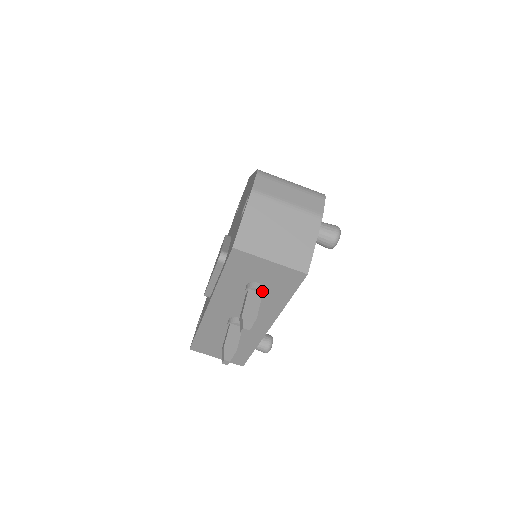
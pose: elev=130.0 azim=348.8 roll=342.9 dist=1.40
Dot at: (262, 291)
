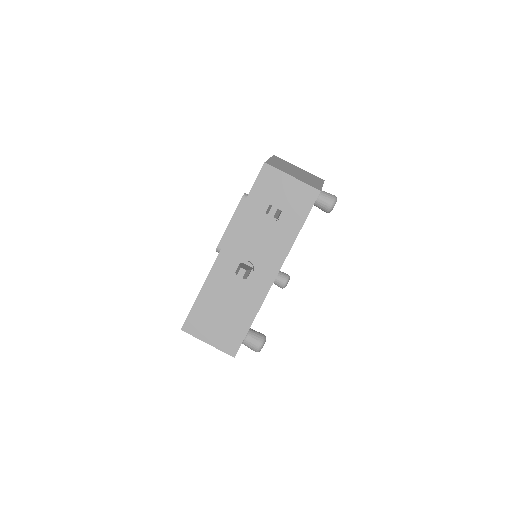
Dot at: (281, 210)
